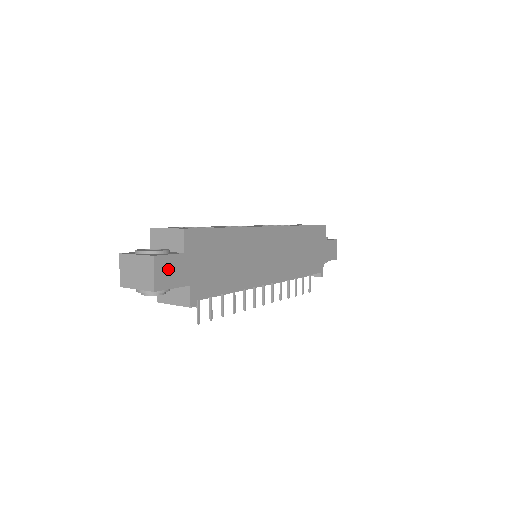
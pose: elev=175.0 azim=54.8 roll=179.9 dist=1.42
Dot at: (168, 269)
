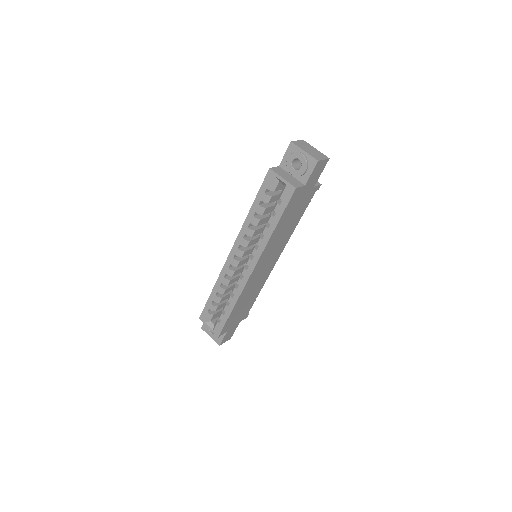
Dot at: (227, 337)
